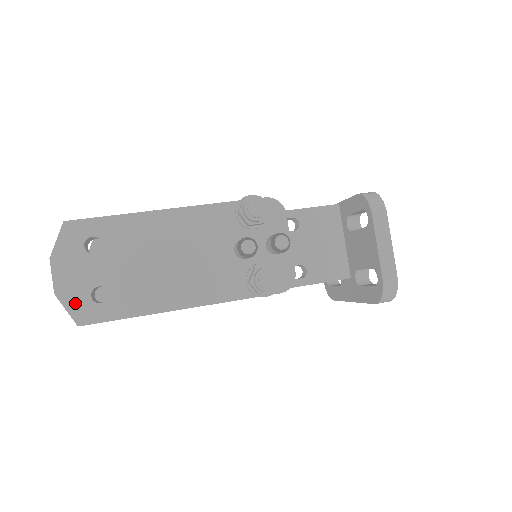
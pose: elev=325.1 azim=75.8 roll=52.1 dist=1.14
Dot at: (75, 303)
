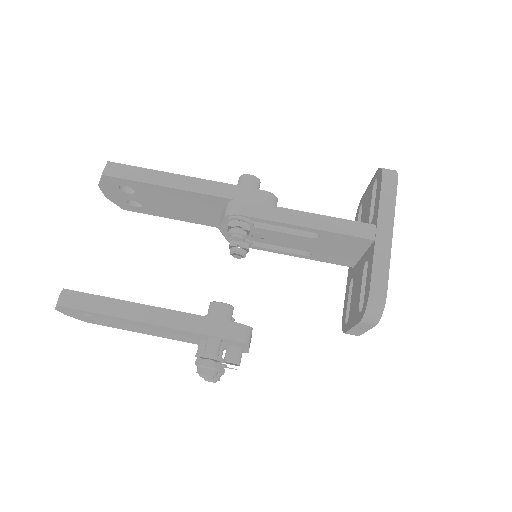
Dot at: (81, 319)
